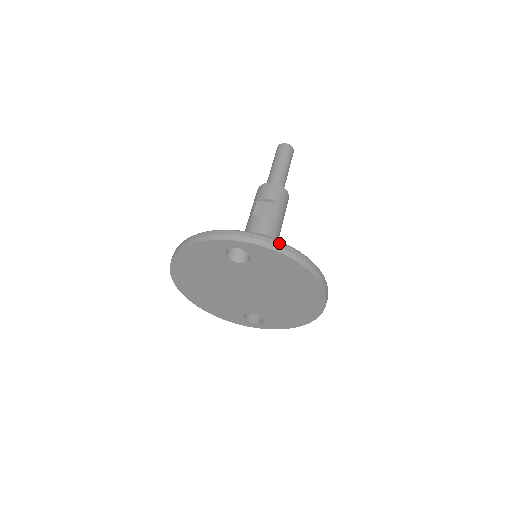
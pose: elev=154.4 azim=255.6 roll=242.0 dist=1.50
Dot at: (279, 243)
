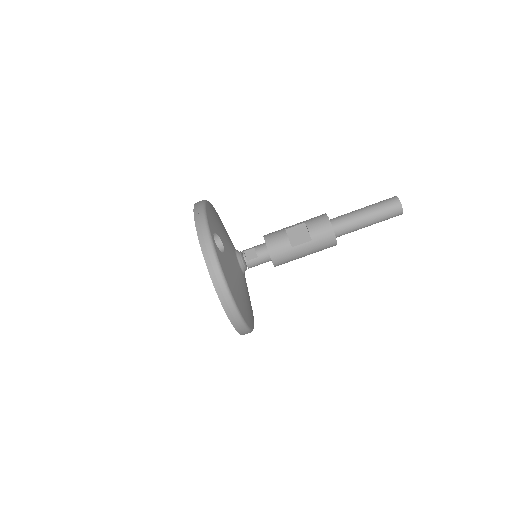
Dot at: (218, 273)
